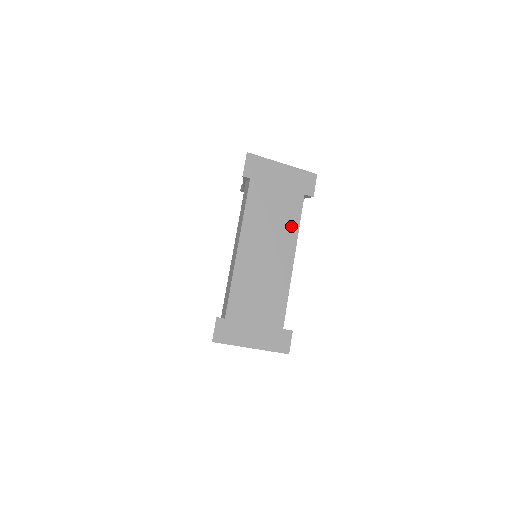
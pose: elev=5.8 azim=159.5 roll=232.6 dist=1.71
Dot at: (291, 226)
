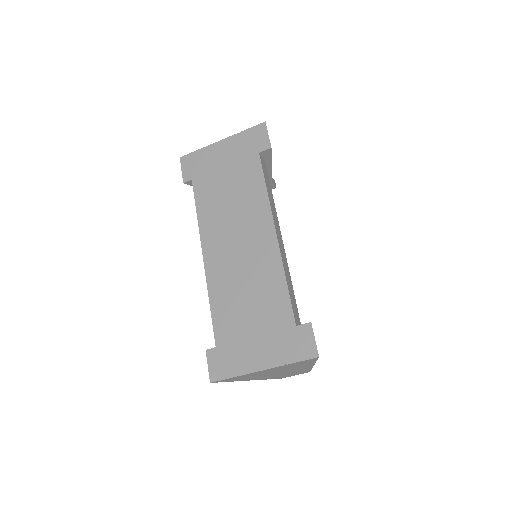
Dot at: (256, 197)
